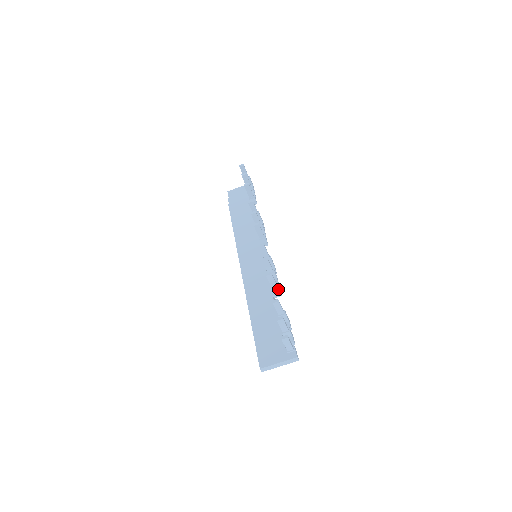
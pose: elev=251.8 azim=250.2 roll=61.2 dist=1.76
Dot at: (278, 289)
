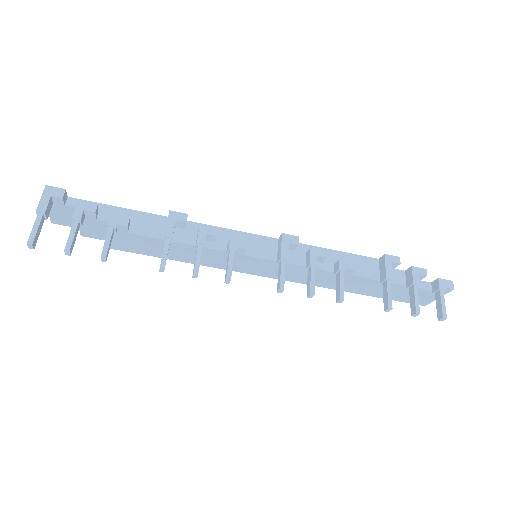
Dot at: (347, 270)
